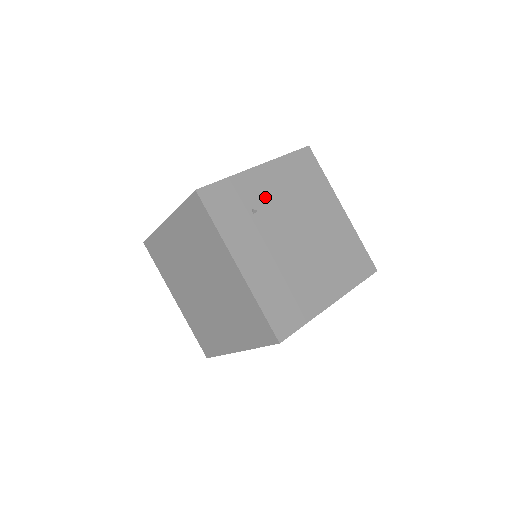
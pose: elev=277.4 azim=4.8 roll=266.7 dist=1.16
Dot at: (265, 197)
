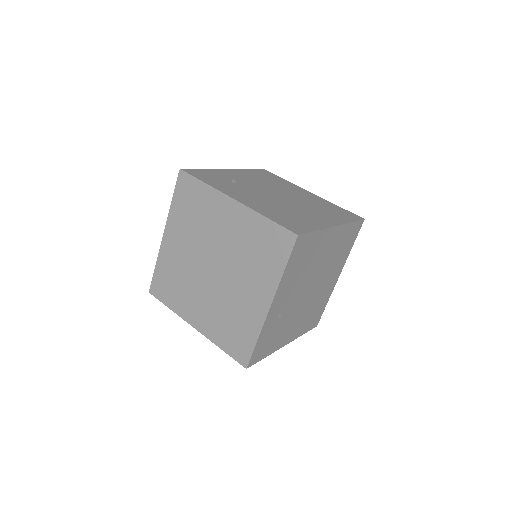
Dot at: (240, 179)
